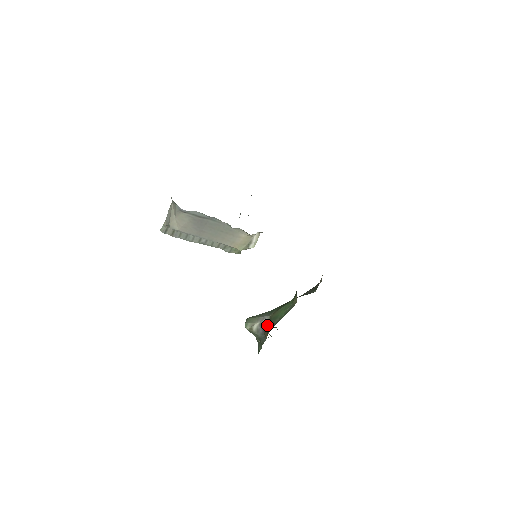
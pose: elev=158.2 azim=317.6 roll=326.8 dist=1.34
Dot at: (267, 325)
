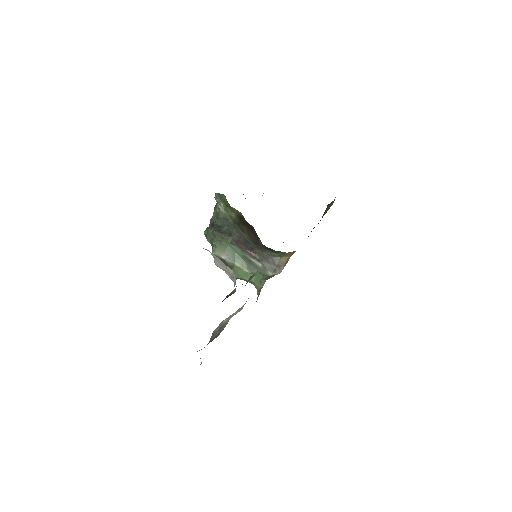
Dot at: (228, 264)
